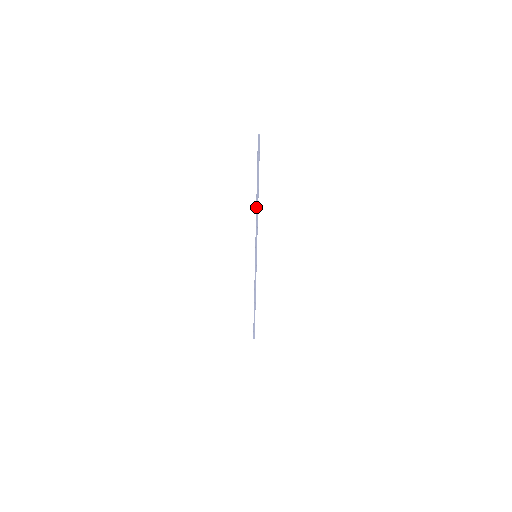
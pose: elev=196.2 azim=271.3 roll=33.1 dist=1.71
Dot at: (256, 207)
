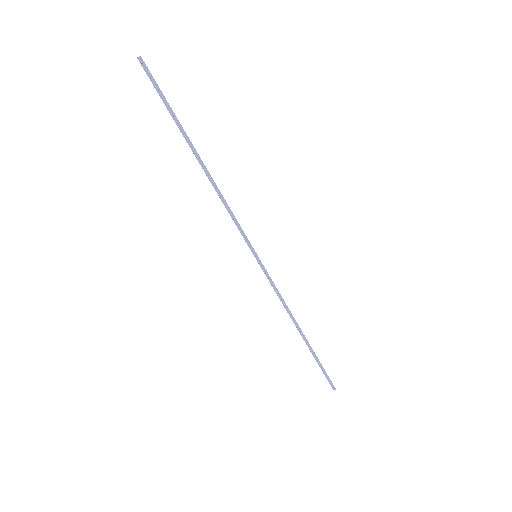
Dot at: occluded
